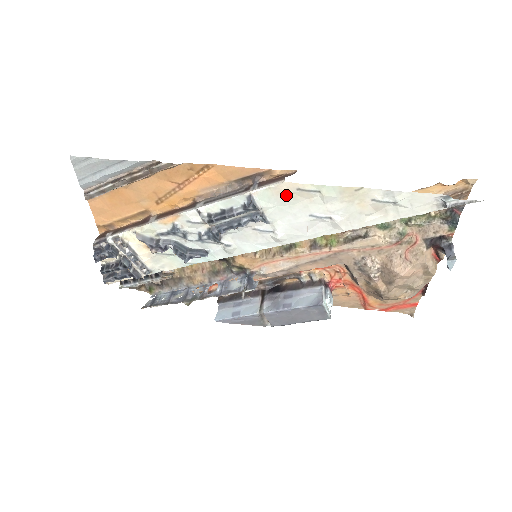
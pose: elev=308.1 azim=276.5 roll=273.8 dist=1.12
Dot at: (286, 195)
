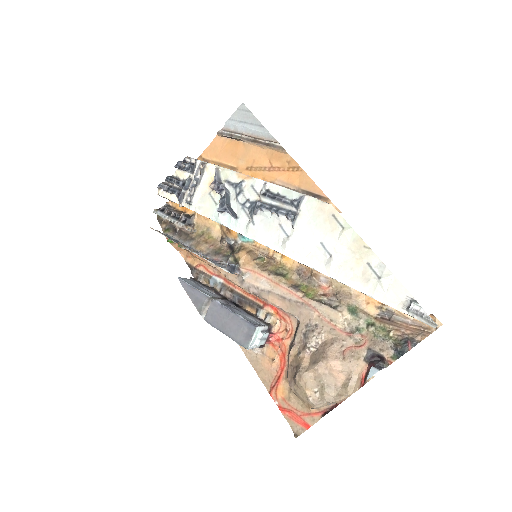
Dot at: (323, 214)
